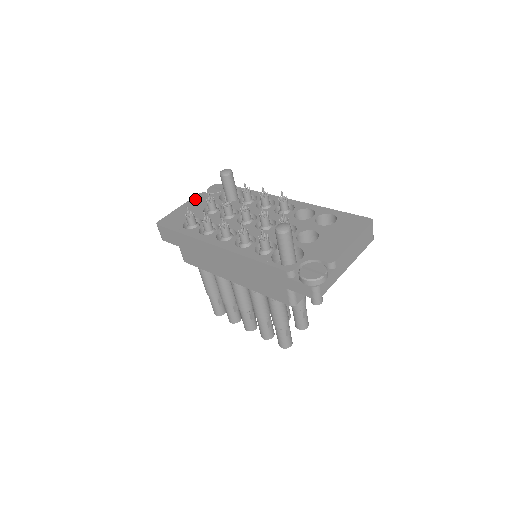
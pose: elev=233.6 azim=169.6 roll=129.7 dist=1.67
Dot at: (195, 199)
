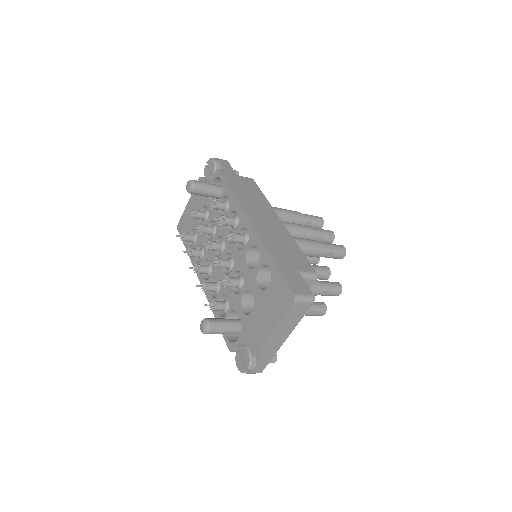
Dot at: occluded
